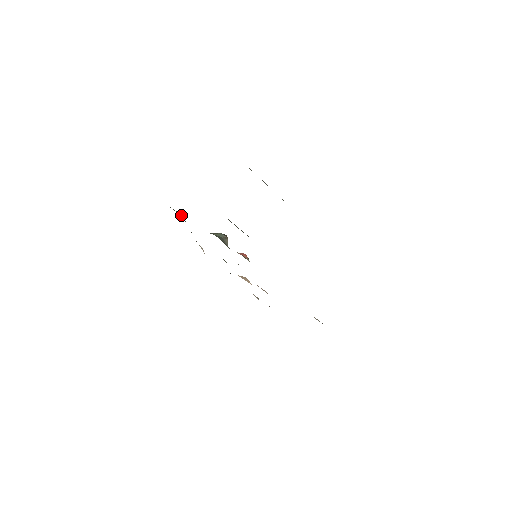
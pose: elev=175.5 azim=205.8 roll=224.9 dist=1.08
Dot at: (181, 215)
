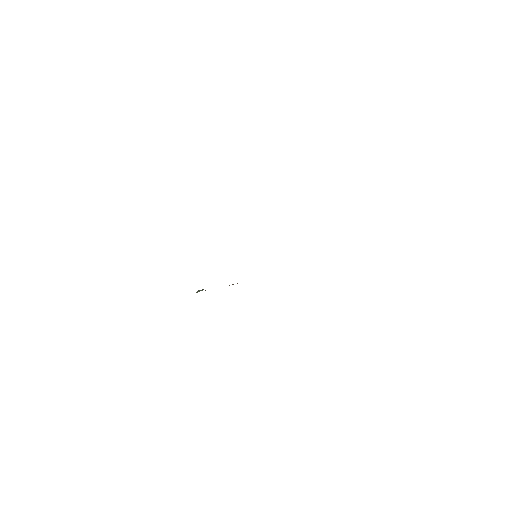
Dot at: occluded
